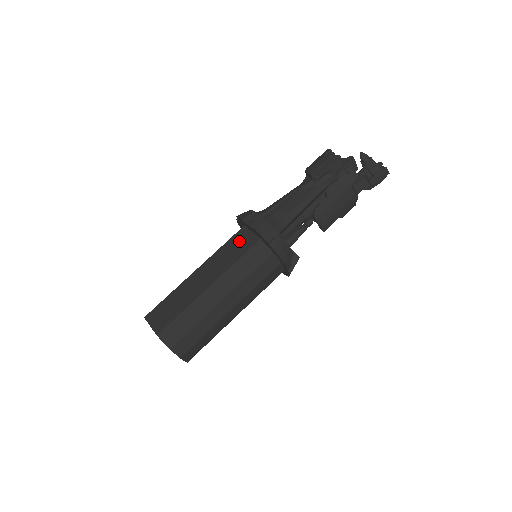
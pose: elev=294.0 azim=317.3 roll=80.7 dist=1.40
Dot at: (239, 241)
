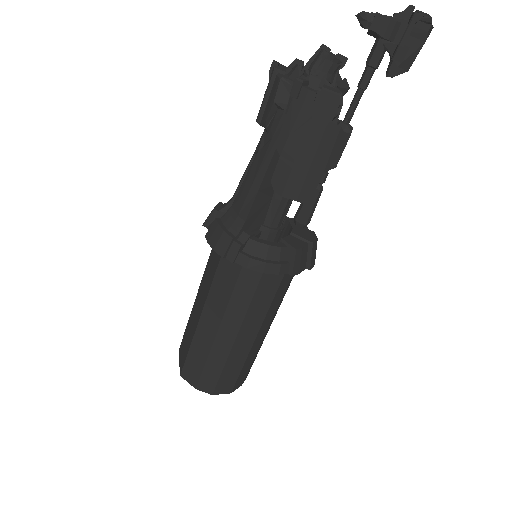
Dot at: (214, 252)
